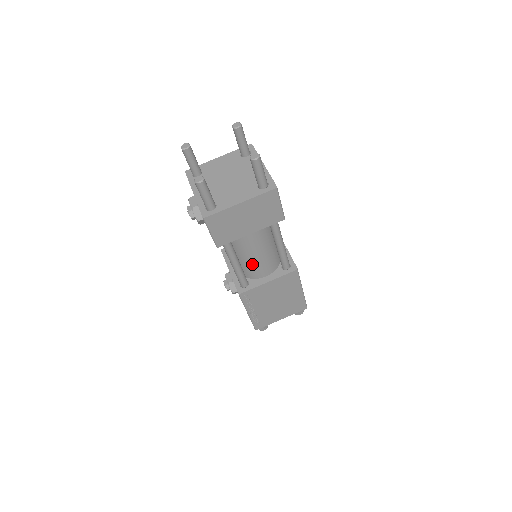
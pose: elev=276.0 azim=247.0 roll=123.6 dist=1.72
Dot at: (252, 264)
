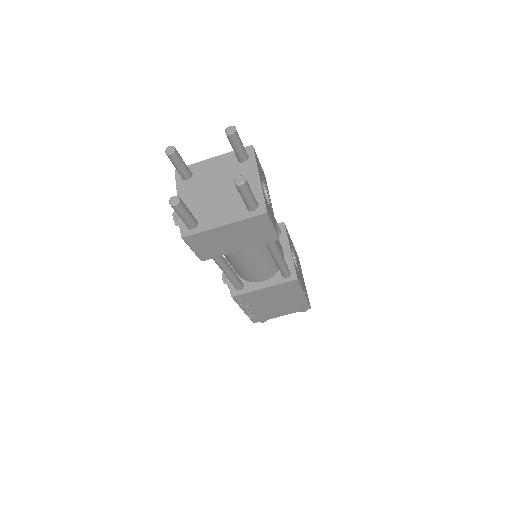
Dot at: (246, 271)
